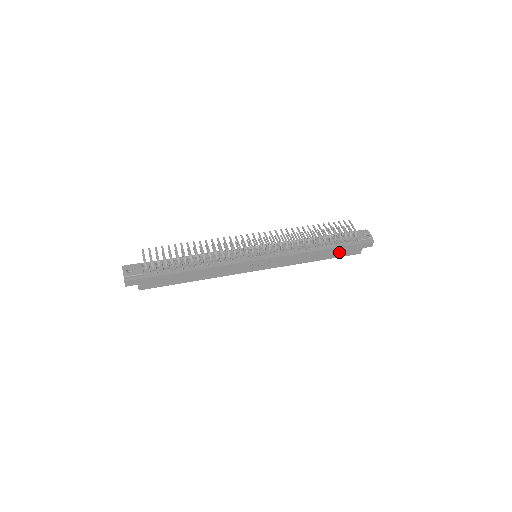
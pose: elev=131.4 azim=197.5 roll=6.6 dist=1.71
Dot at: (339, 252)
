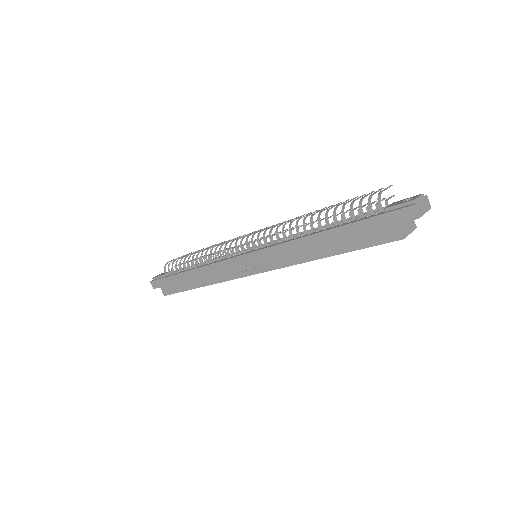
Dot at: (354, 237)
